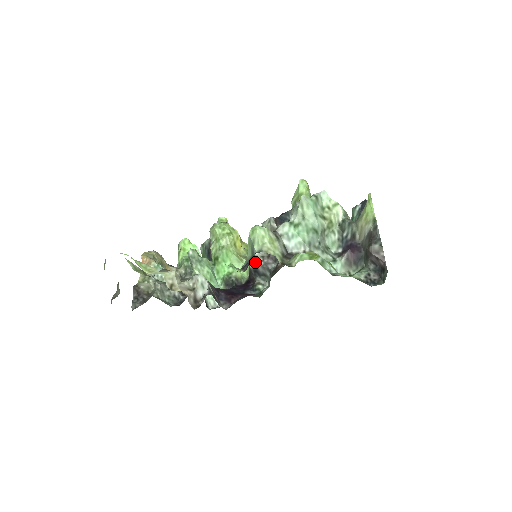
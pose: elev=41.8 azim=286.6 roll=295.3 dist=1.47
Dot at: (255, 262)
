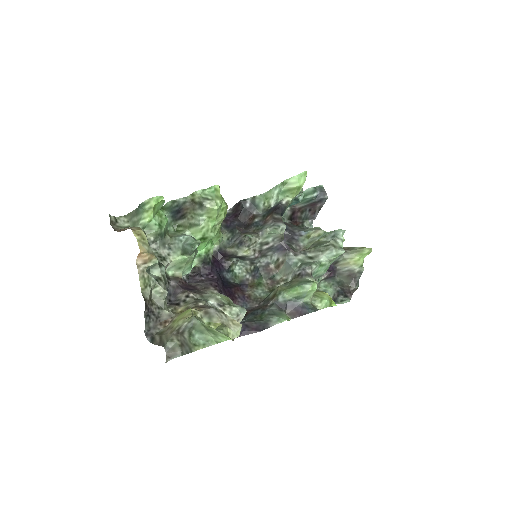
Dot at: (247, 254)
